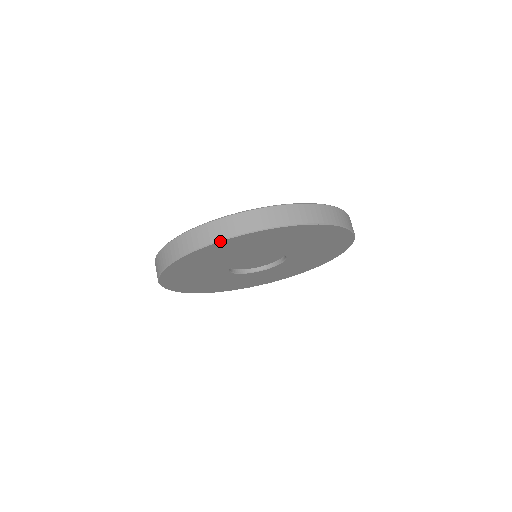
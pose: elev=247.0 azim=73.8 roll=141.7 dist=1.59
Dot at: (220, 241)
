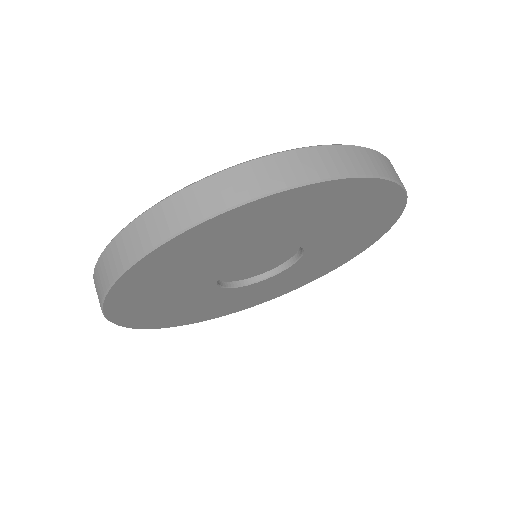
Dot at: (221, 213)
